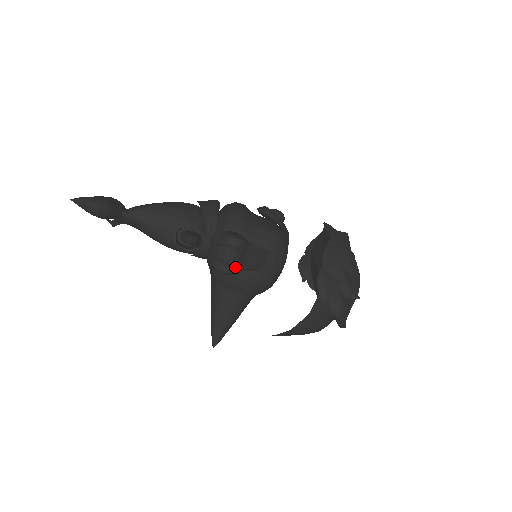
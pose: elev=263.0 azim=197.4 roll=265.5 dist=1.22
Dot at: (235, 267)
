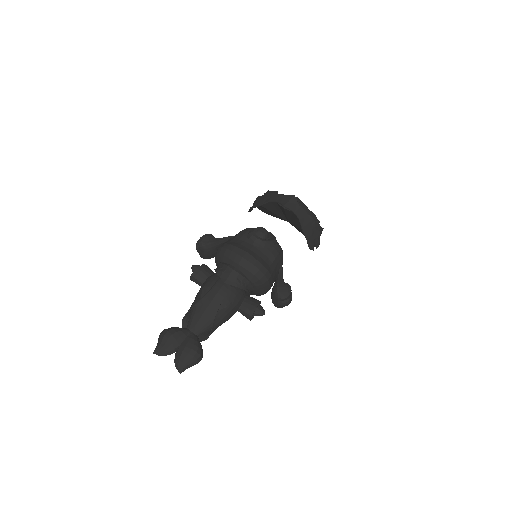
Dot at: occluded
